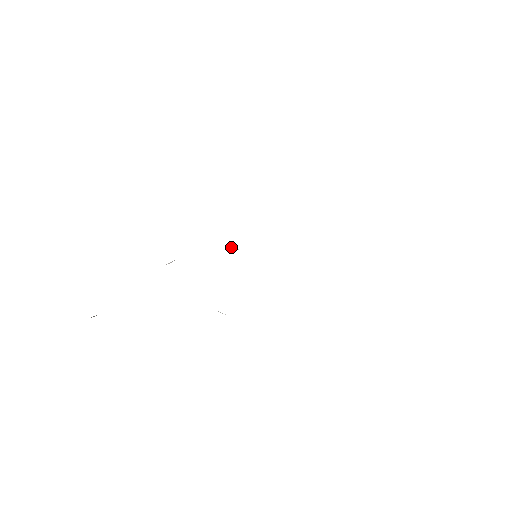
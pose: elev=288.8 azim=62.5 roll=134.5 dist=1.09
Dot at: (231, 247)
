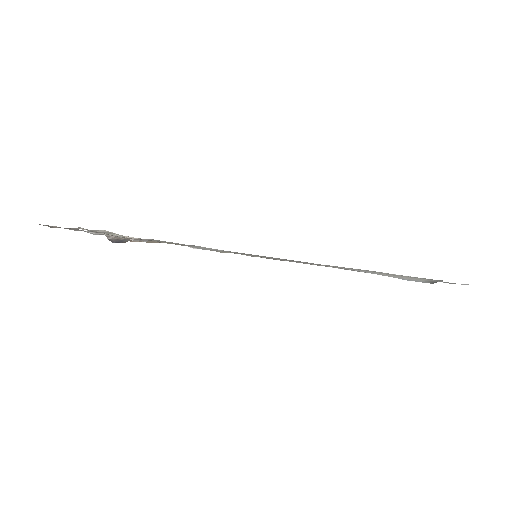
Dot at: (246, 255)
